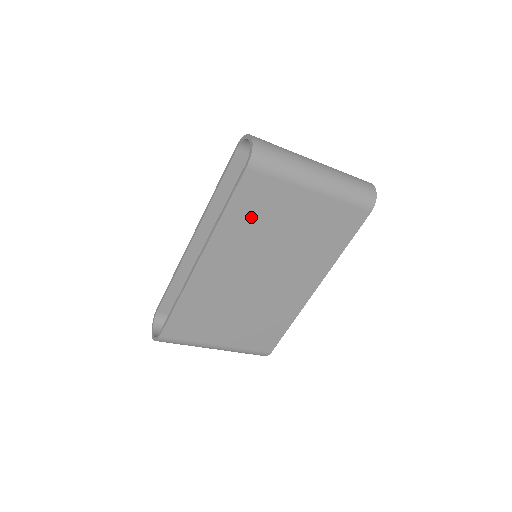
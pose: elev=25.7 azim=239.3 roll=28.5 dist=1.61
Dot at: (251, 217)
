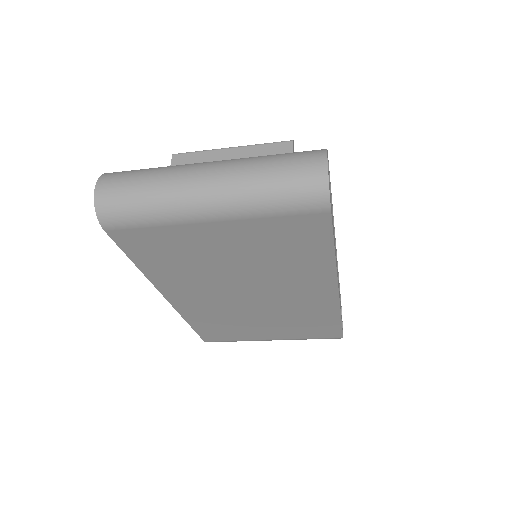
Dot at: (170, 261)
